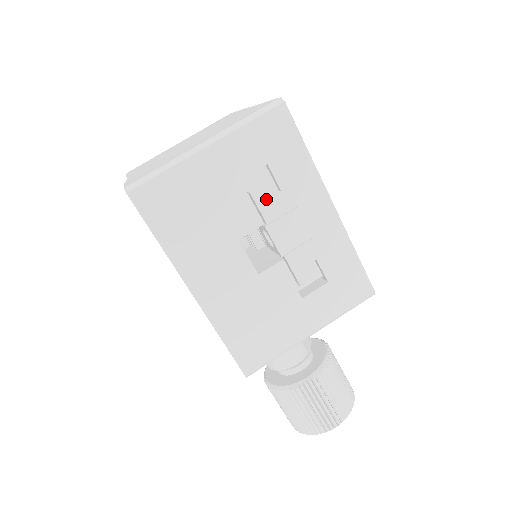
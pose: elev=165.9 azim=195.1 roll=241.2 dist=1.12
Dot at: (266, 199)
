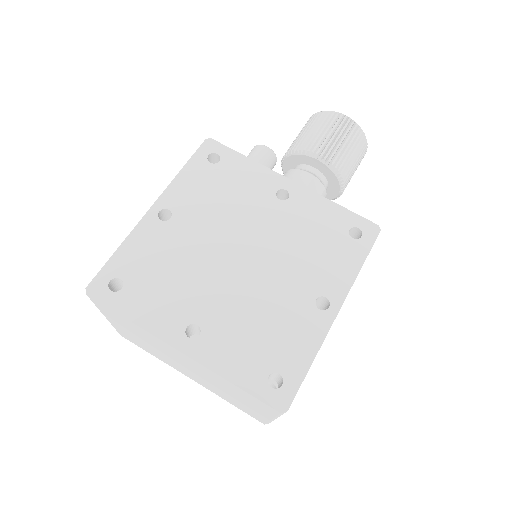
Dot at: occluded
